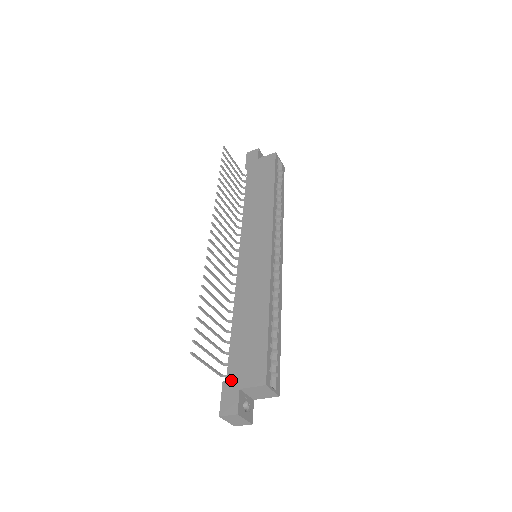
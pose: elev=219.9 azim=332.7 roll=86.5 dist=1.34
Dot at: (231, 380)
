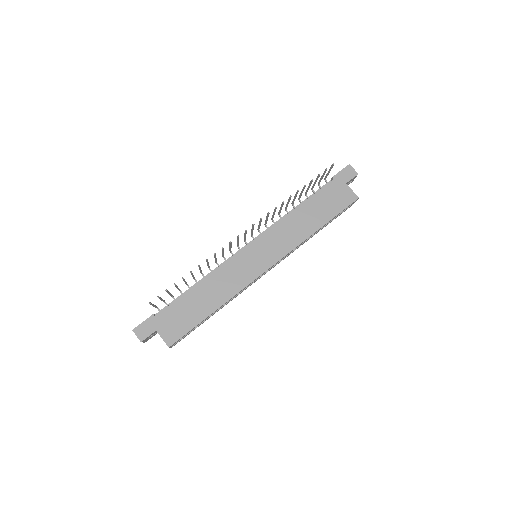
Dot at: (158, 320)
